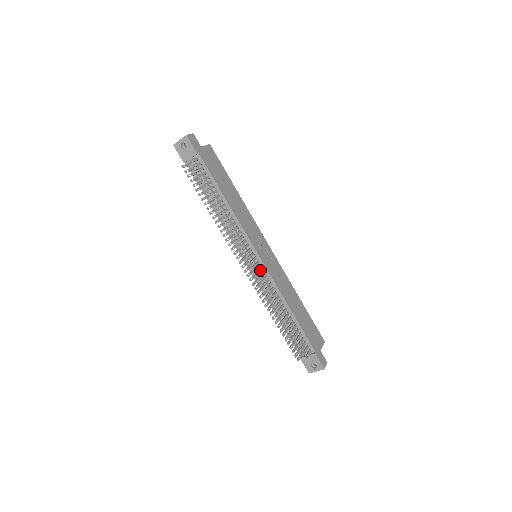
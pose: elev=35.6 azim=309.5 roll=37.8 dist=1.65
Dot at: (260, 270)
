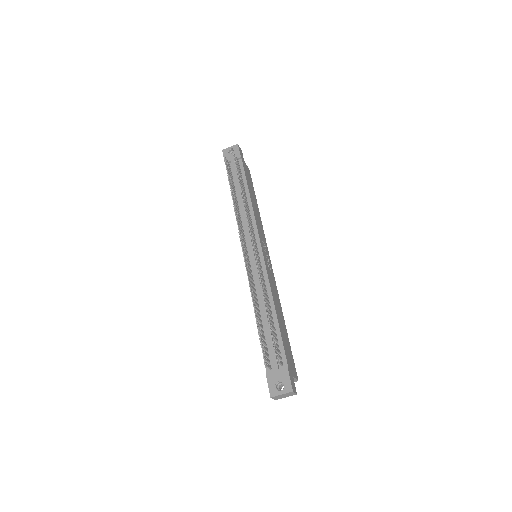
Dot at: occluded
